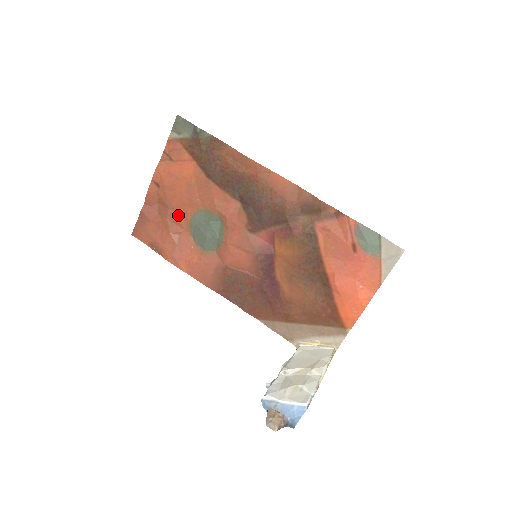
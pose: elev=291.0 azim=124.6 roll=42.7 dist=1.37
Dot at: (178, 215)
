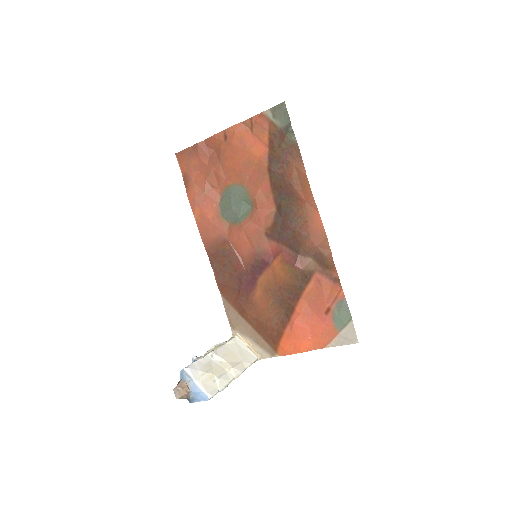
Dot at: (223, 173)
